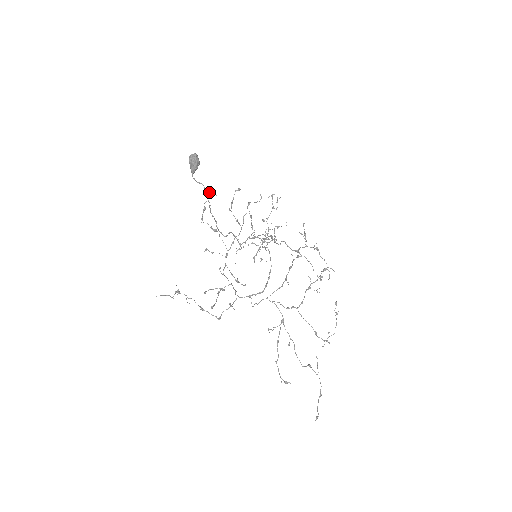
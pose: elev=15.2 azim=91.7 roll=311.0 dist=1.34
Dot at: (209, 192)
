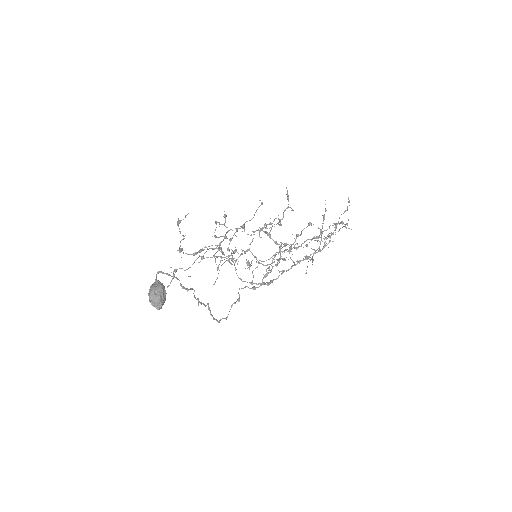
Dot at: (179, 231)
